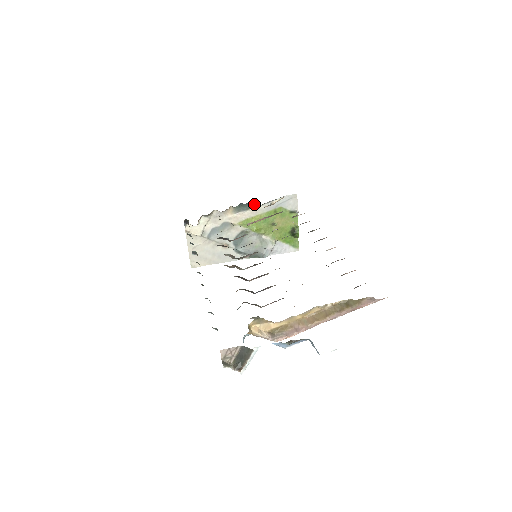
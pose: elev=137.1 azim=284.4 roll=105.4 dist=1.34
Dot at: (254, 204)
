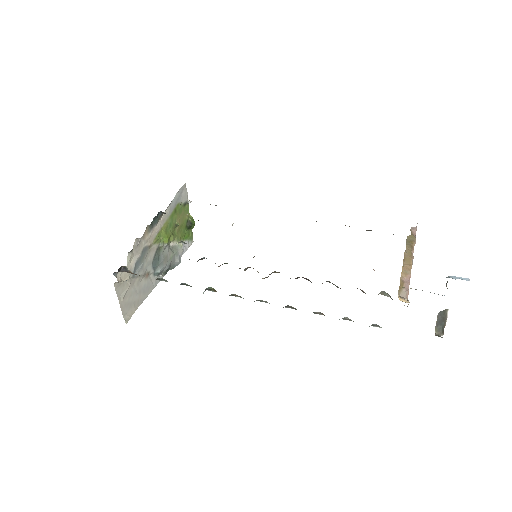
Dot at: occluded
